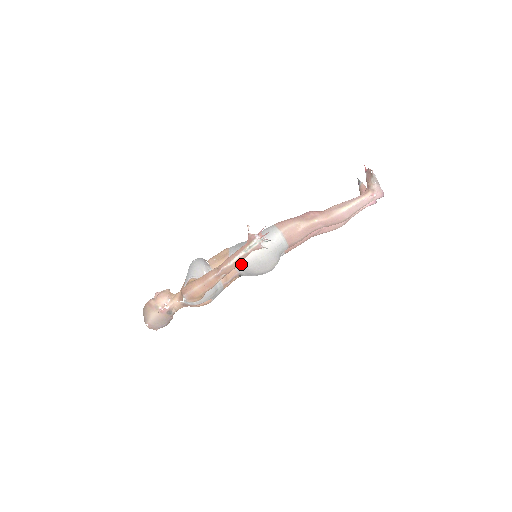
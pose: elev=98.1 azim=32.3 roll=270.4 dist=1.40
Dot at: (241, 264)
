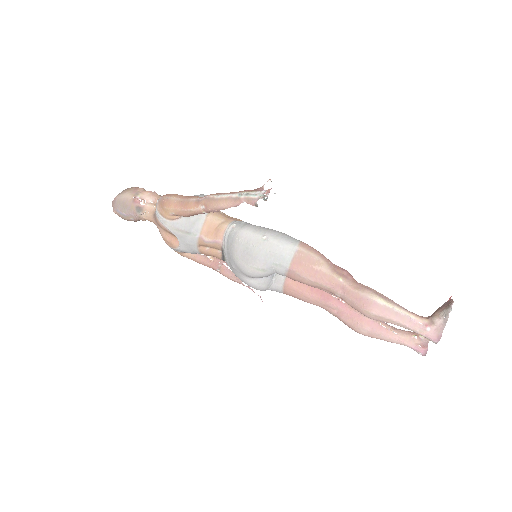
Dot at: (232, 233)
